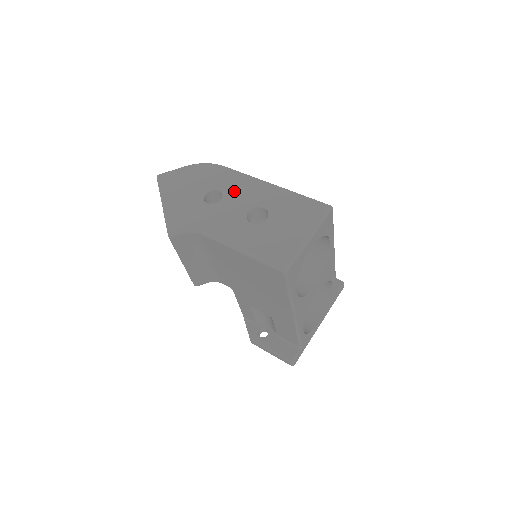
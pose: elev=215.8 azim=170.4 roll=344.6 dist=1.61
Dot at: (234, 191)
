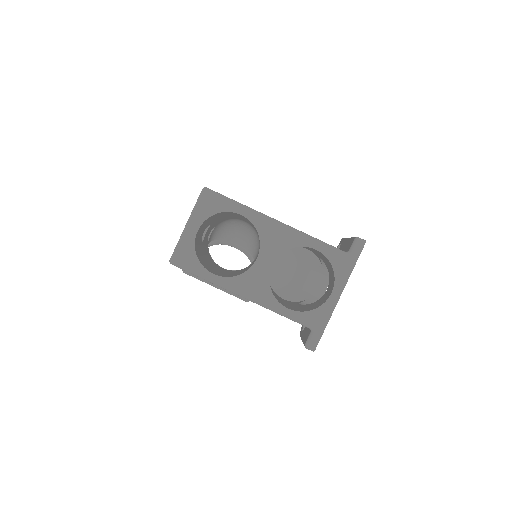
Dot at: occluded
